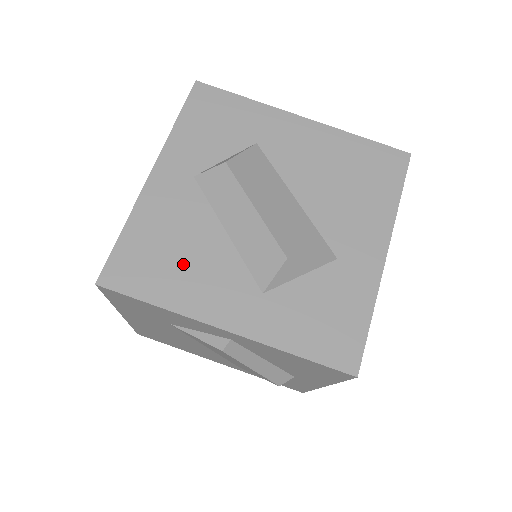
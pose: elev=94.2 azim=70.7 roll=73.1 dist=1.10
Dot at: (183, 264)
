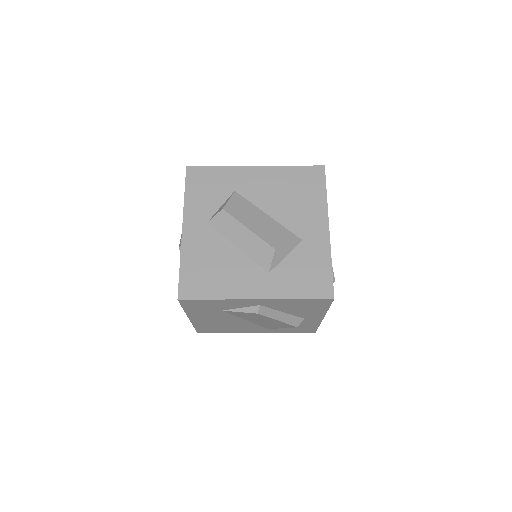
Dot at: (220, 273)
